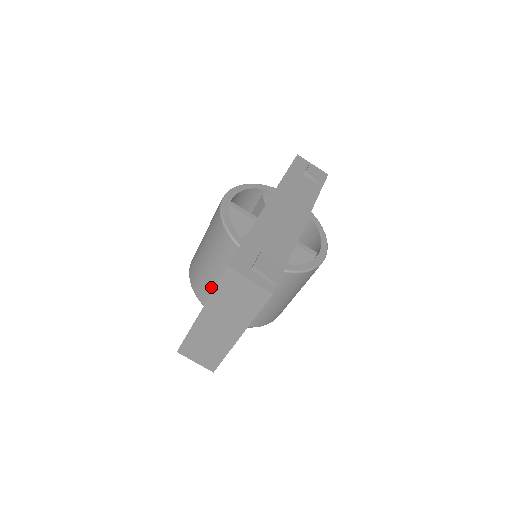
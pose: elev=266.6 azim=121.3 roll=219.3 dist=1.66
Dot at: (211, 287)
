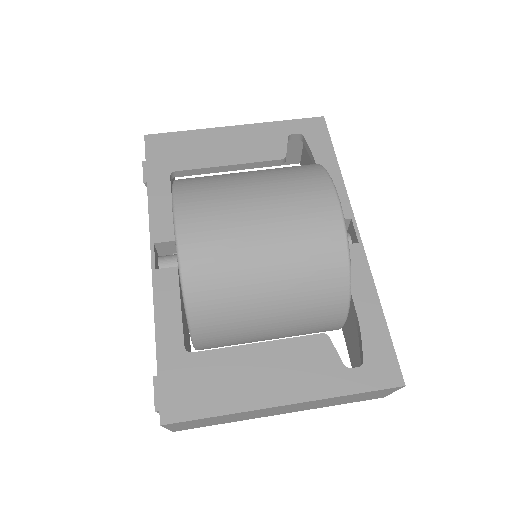
Dot at: (241, 322)
